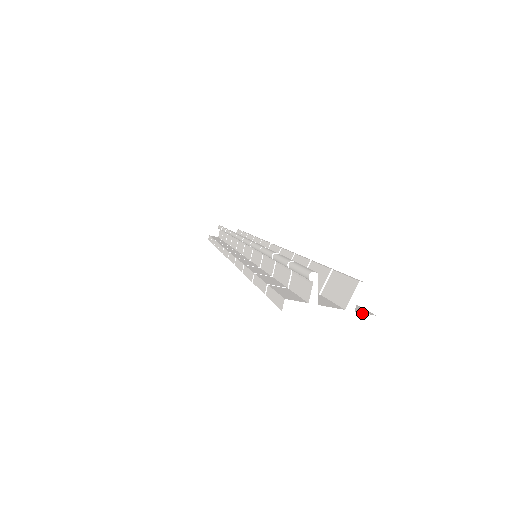
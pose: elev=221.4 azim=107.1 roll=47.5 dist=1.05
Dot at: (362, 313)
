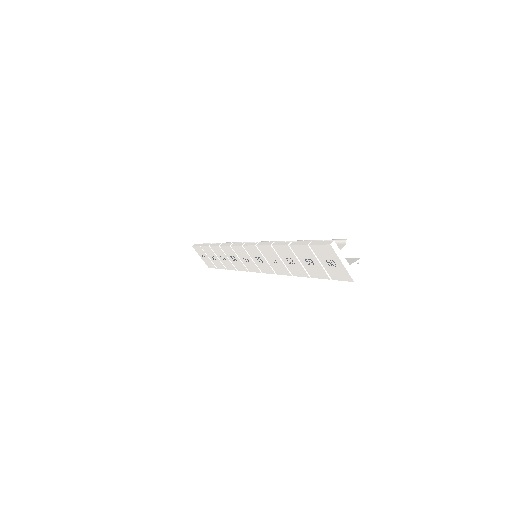
Dot at: occluded
